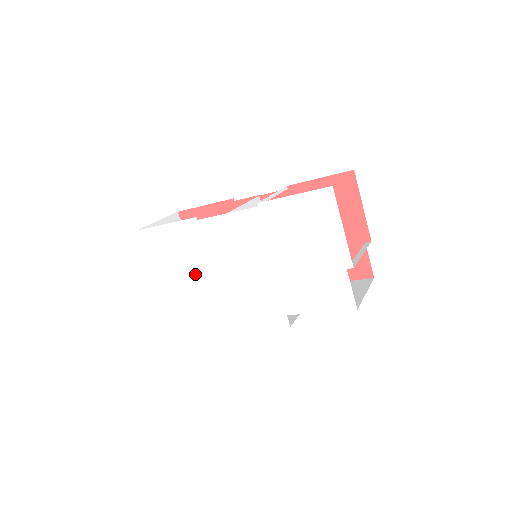
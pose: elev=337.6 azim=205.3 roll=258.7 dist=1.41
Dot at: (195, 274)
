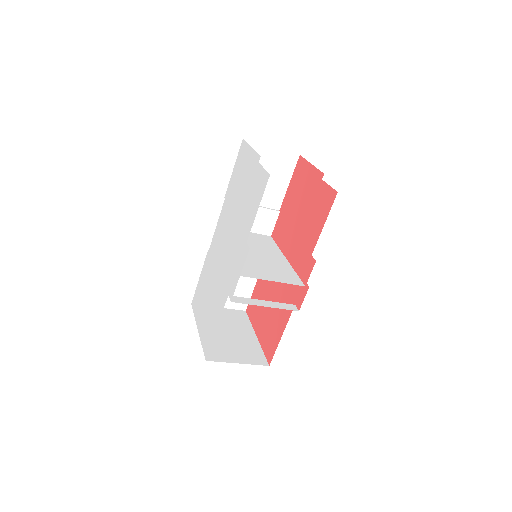
Dot at: (211, 291)
